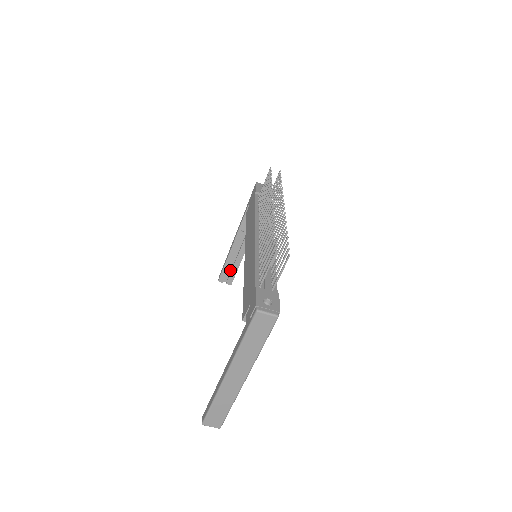
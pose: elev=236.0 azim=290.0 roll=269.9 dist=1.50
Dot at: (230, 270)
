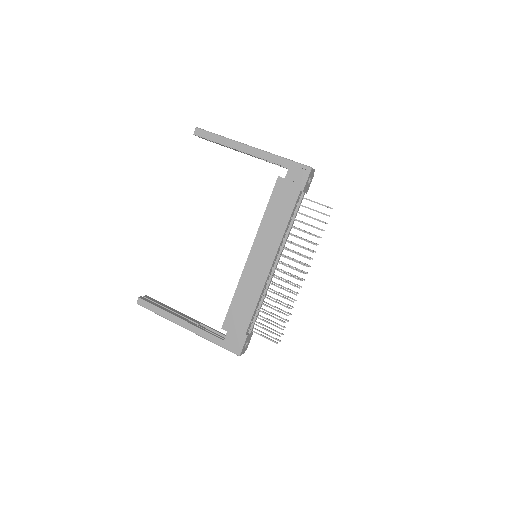
Dot at: occluded
